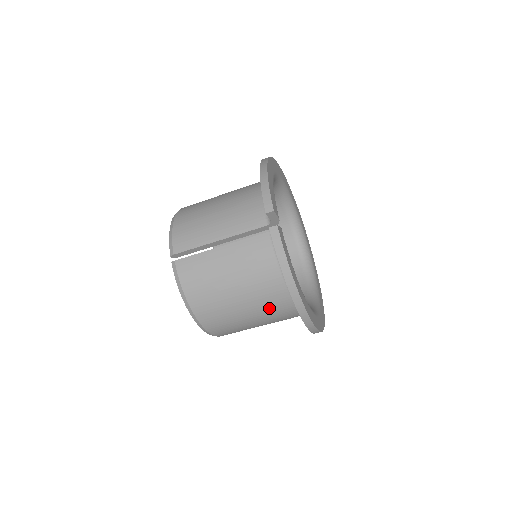
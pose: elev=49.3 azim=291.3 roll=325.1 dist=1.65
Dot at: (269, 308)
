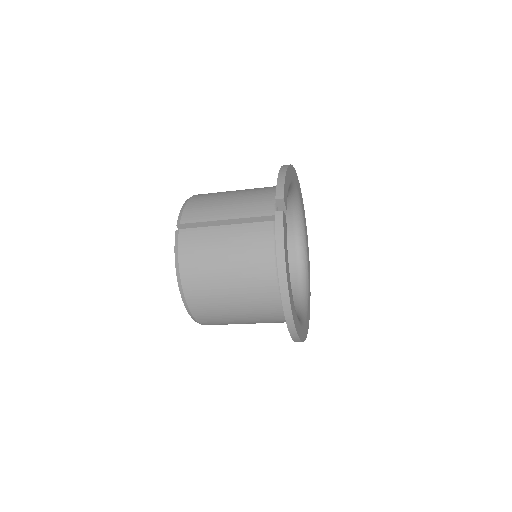
Dot at: (255, 297)
